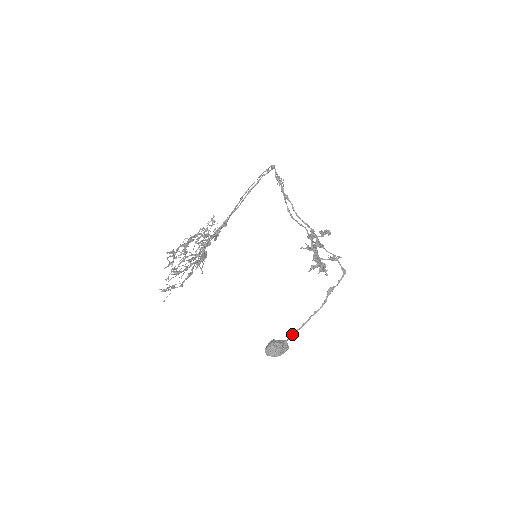
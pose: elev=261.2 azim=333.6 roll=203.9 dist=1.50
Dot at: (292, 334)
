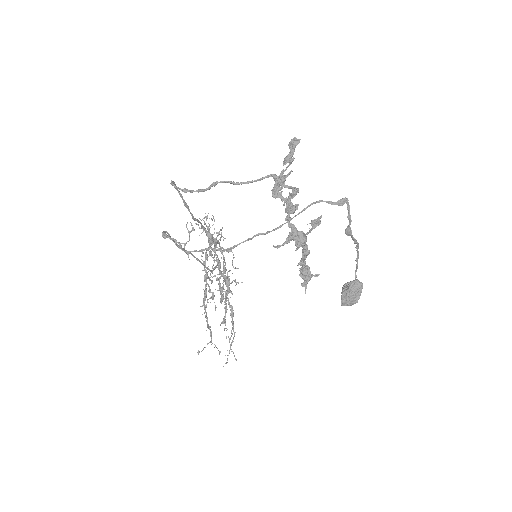
Dot at: occluded
